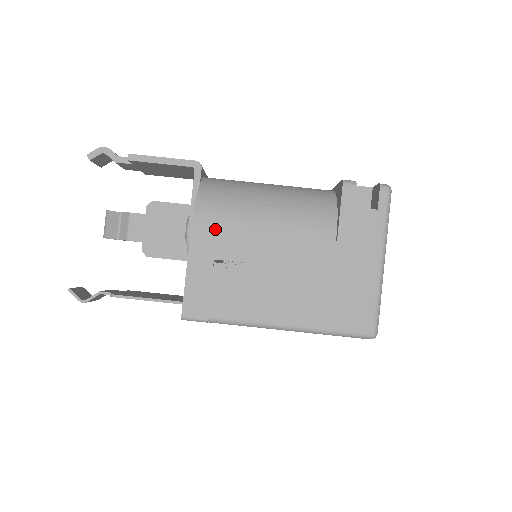
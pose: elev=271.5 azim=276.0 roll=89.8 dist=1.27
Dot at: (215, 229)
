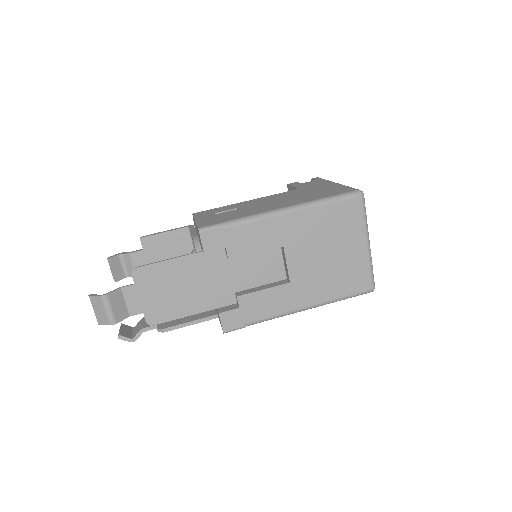
Dot at: (210, 210)
